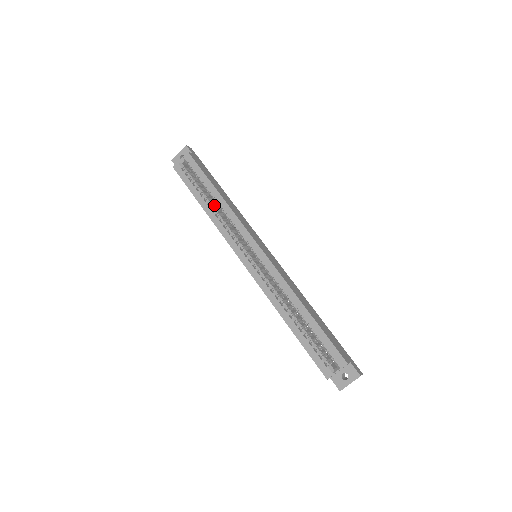
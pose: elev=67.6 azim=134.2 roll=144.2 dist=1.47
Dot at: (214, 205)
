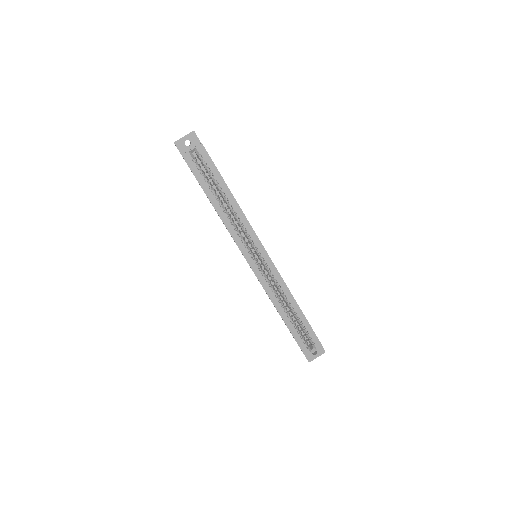
Dot at: occluded
